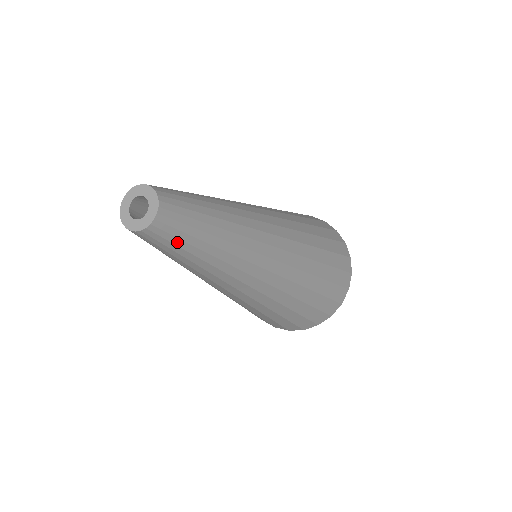
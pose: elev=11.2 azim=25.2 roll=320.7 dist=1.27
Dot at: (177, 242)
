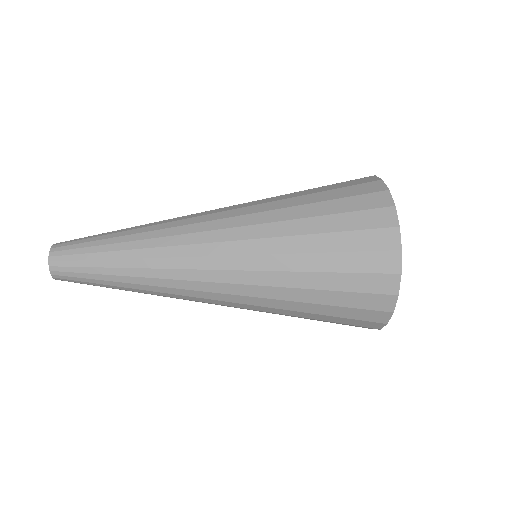
Dot at: (86, 283)
